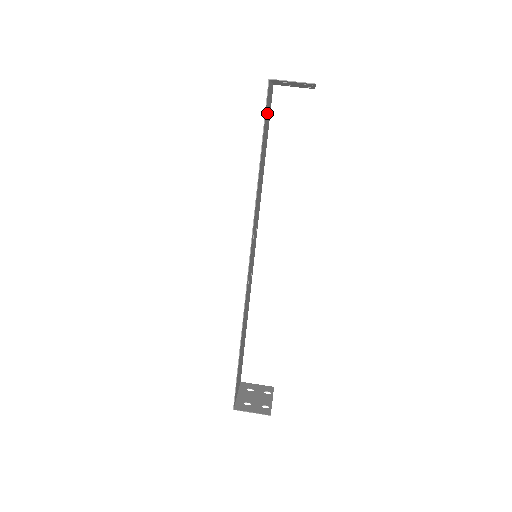
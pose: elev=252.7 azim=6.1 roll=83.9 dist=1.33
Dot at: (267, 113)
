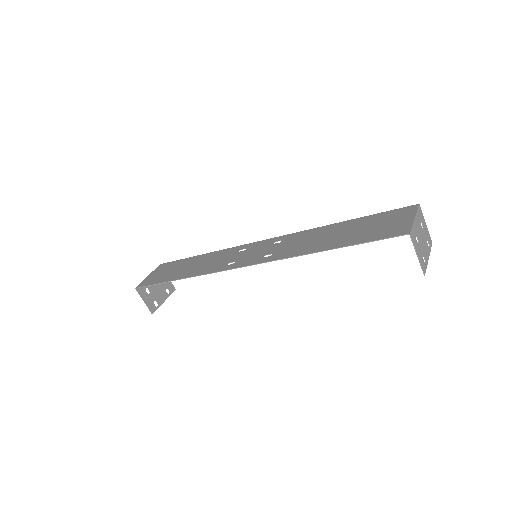
Dot at: (381, 229)
